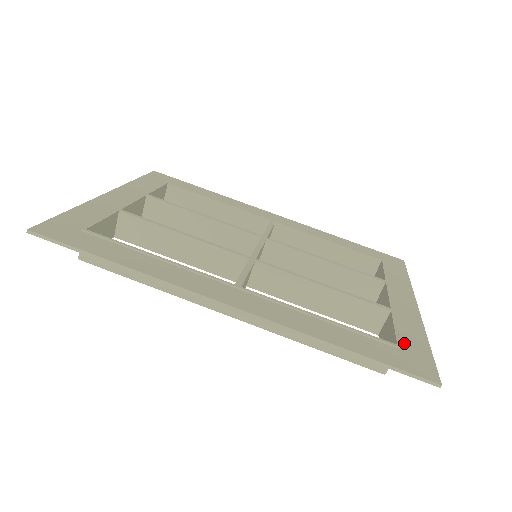
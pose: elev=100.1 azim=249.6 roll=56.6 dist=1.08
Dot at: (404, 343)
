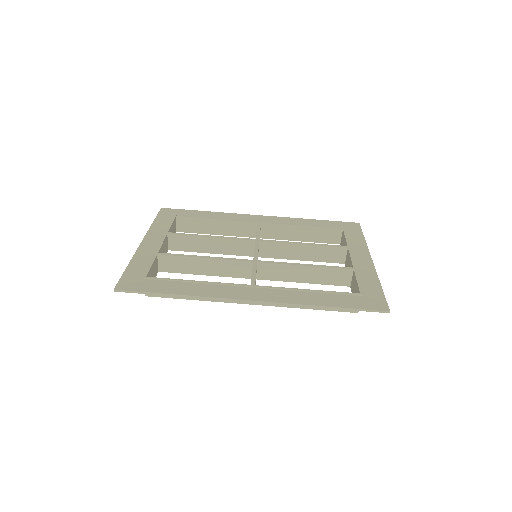
Dot at: (365, 291)
